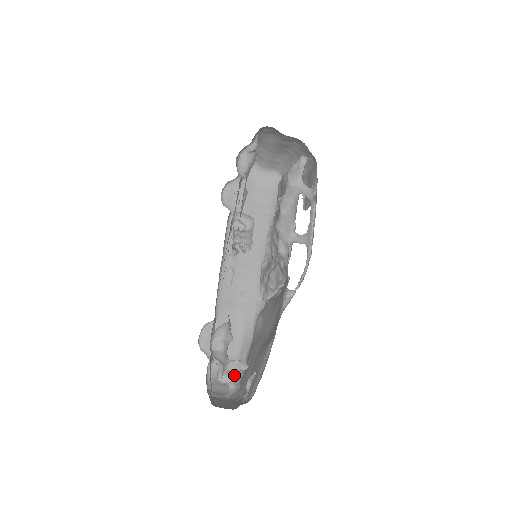
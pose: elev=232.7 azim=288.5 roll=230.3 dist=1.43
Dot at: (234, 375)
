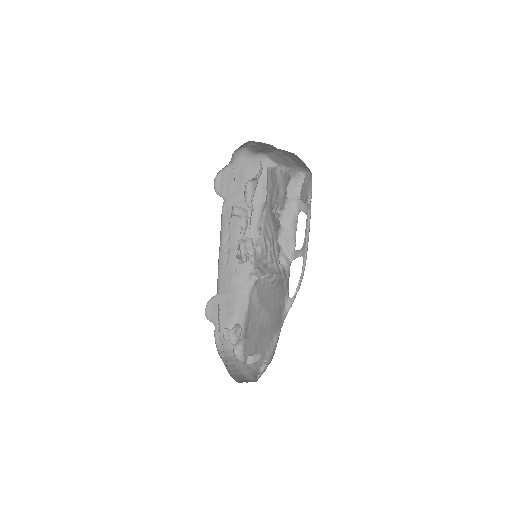
Dot at: (237, 338)
